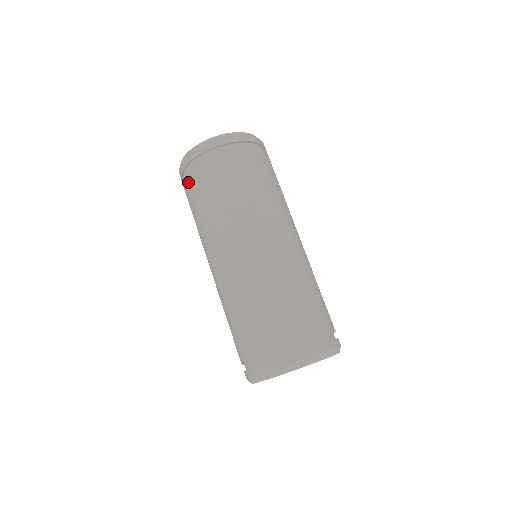
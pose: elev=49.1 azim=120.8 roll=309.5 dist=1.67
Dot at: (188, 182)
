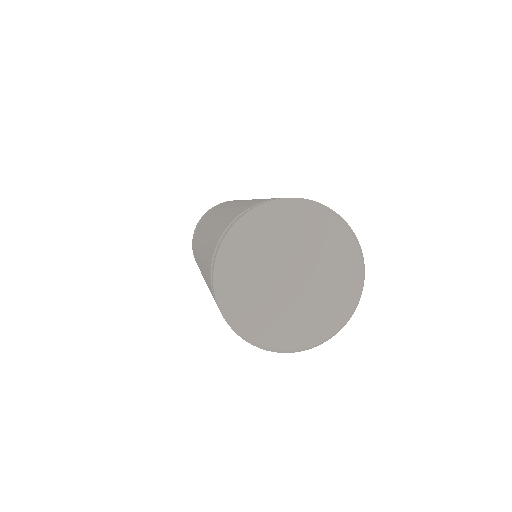
Dot at: occluded
